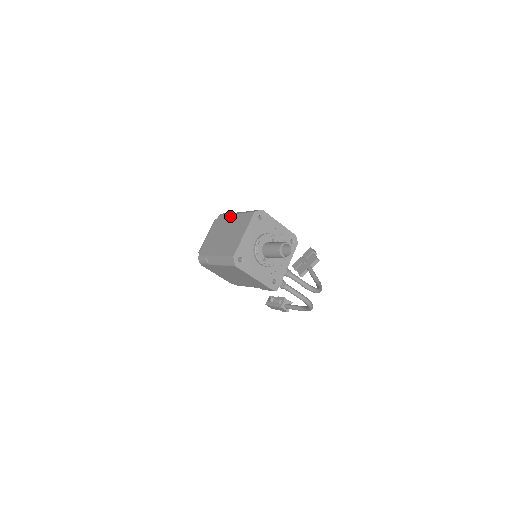
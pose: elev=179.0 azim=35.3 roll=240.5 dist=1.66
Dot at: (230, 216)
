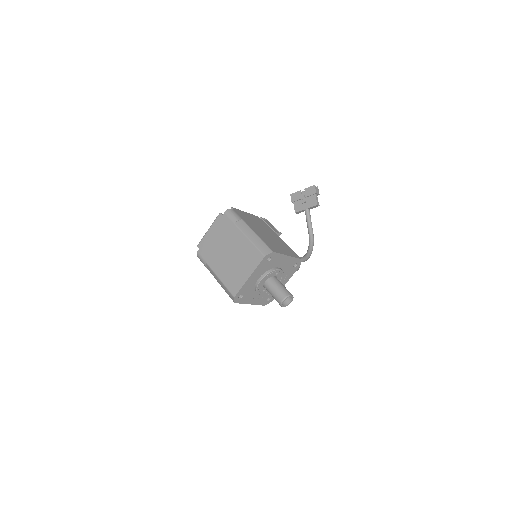
Dot at: (237, 230)
